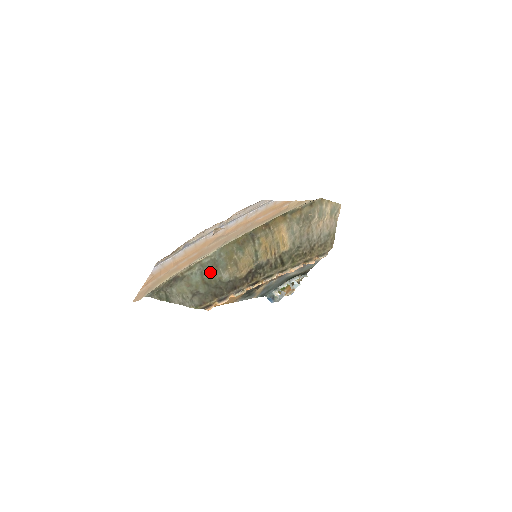
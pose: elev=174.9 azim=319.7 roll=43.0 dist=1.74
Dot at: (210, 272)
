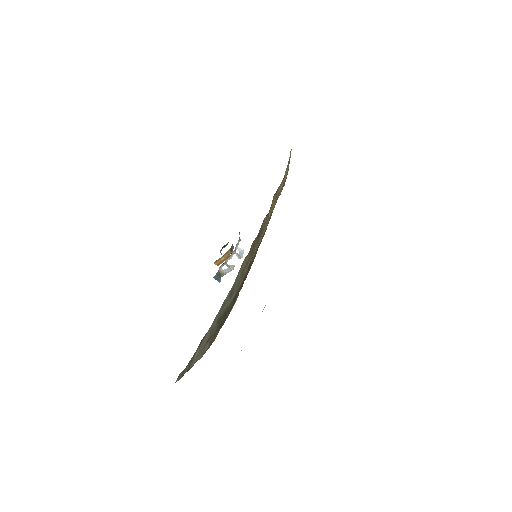
Dot at: (225, 305)
